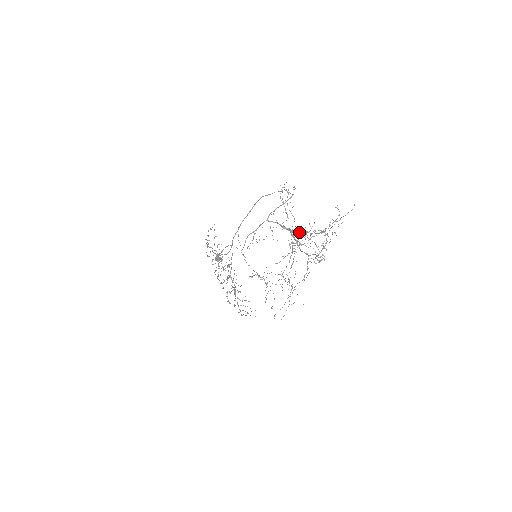
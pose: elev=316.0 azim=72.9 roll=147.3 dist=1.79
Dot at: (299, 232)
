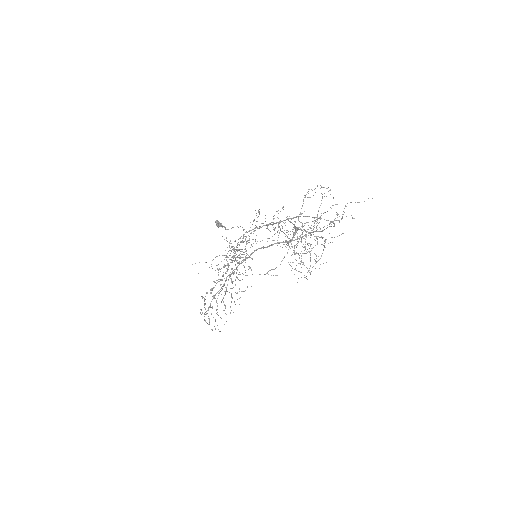
Dot at: (302, 230)
